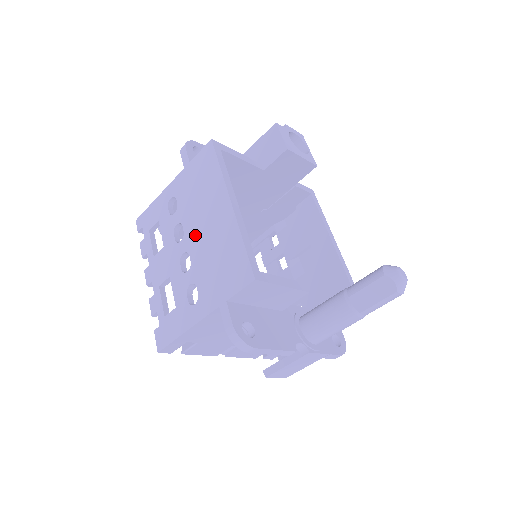
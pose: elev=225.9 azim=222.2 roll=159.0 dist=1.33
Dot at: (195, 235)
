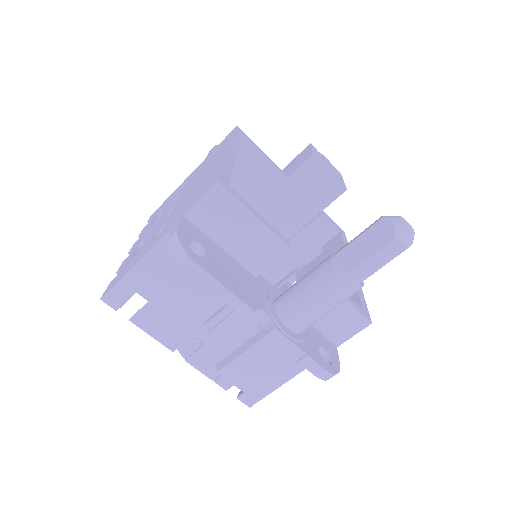
Dot at: (188, 190)
